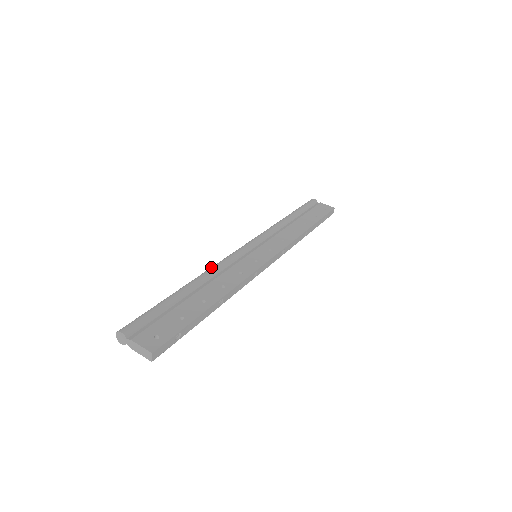
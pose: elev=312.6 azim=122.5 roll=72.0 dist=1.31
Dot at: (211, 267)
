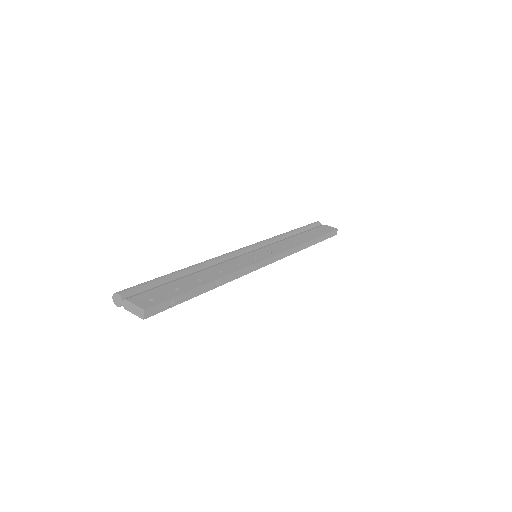
Dot at: occluded
